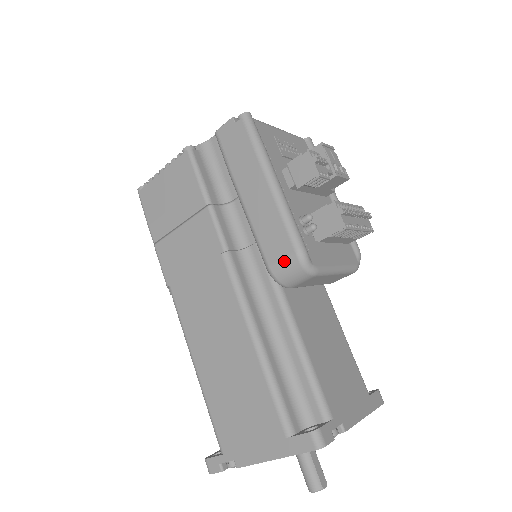
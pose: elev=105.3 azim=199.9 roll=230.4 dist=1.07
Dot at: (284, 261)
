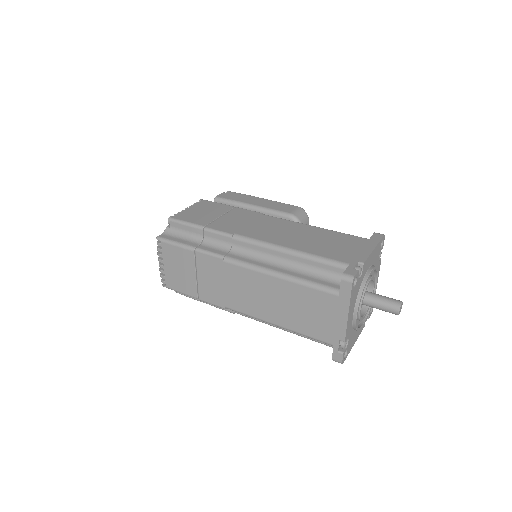
Dot at: (296, 210)
